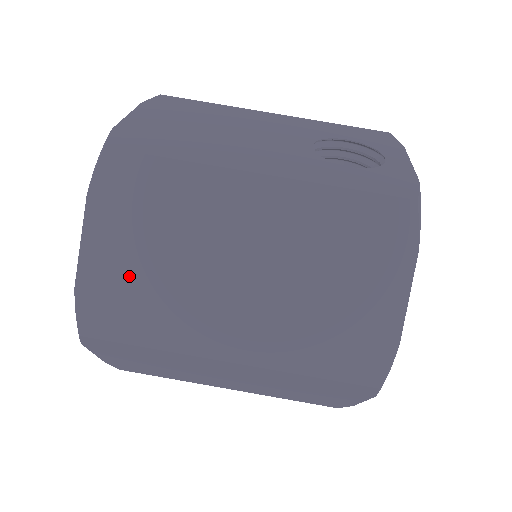
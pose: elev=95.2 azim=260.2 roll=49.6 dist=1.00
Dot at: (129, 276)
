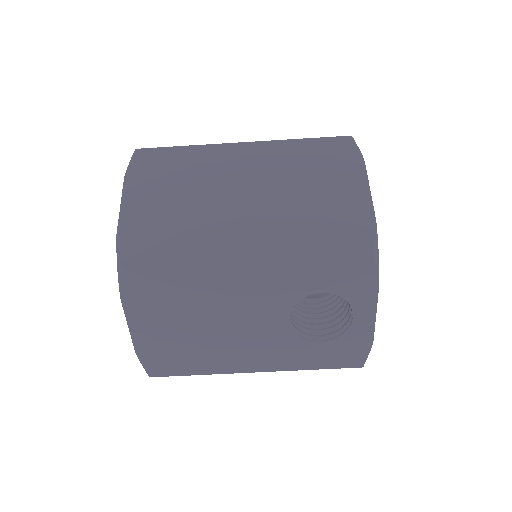
Dot at: occluded
